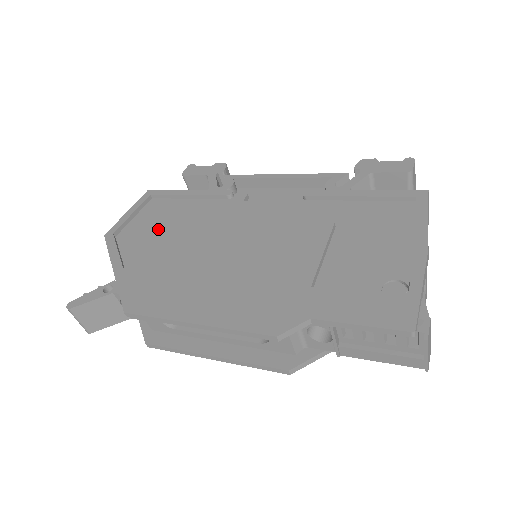
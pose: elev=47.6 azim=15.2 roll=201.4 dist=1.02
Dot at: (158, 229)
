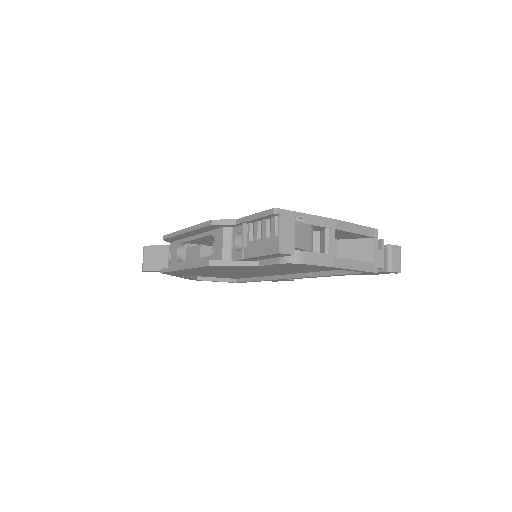
Dot at: occluded
